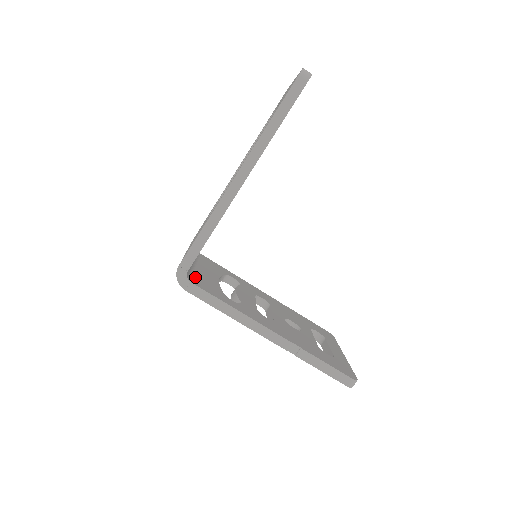
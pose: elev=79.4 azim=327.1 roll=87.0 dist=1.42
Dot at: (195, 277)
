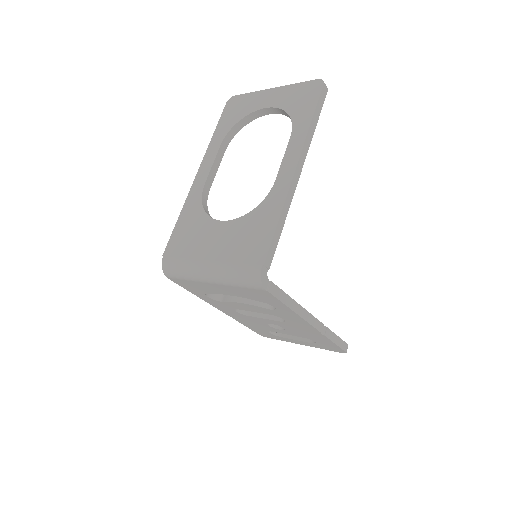
Dot at: occluded
